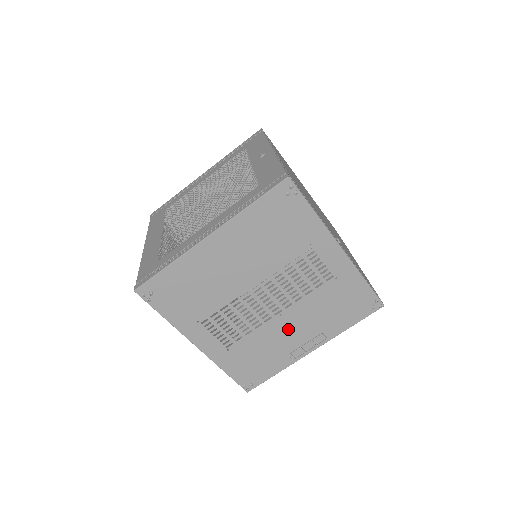
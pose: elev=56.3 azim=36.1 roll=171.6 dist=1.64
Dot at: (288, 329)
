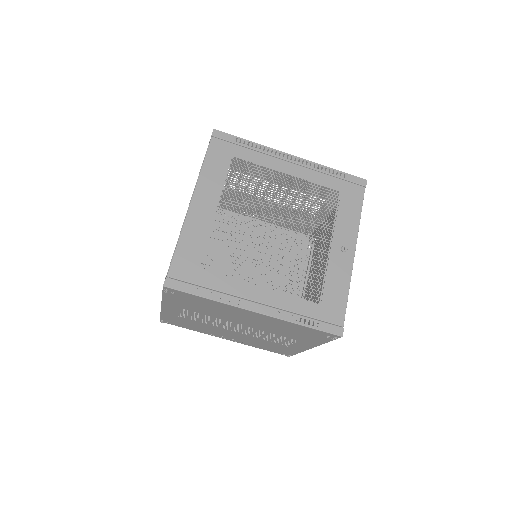
Dot at: (228, 333)
